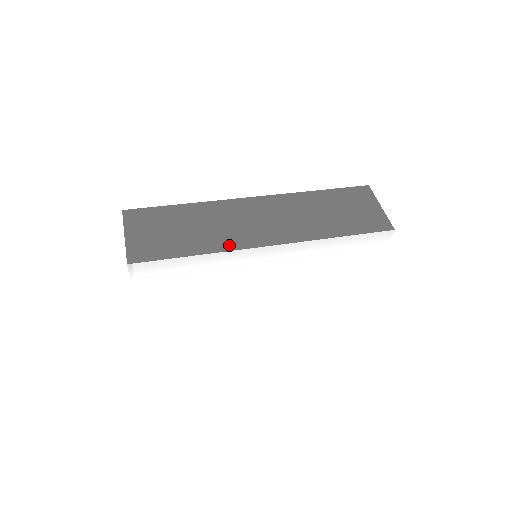
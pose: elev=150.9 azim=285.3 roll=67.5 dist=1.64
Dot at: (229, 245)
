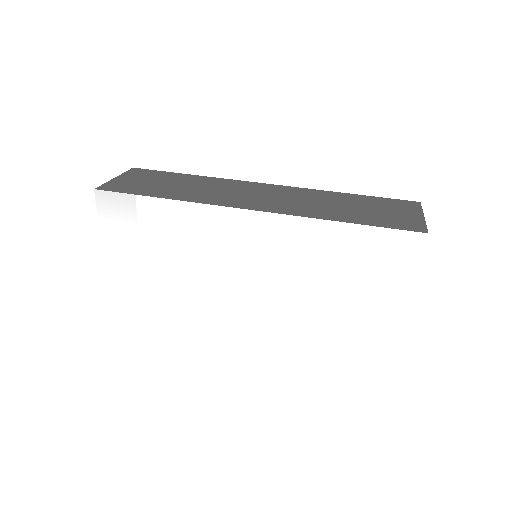
Dot at: (204, 200)
